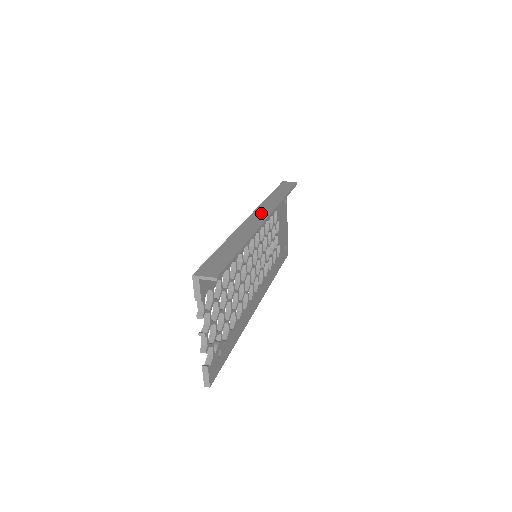
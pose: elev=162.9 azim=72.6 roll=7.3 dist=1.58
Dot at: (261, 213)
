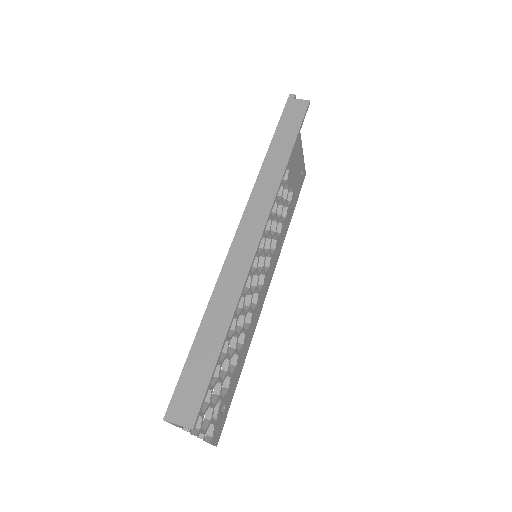
Dot at: (254, 219)
